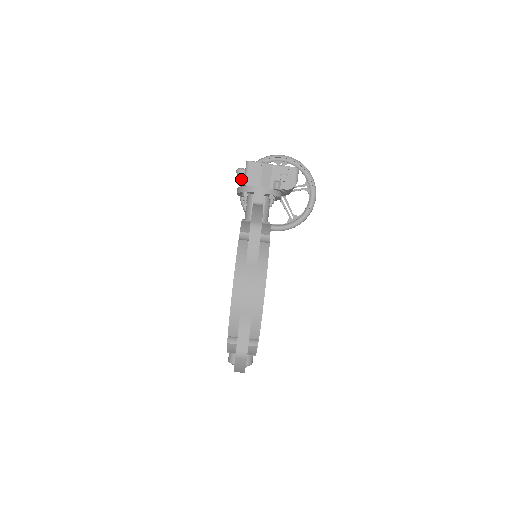
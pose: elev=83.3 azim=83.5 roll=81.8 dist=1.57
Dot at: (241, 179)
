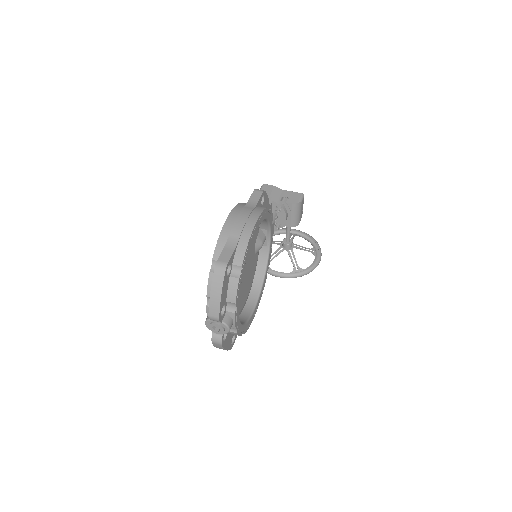
Dot at: occluded
